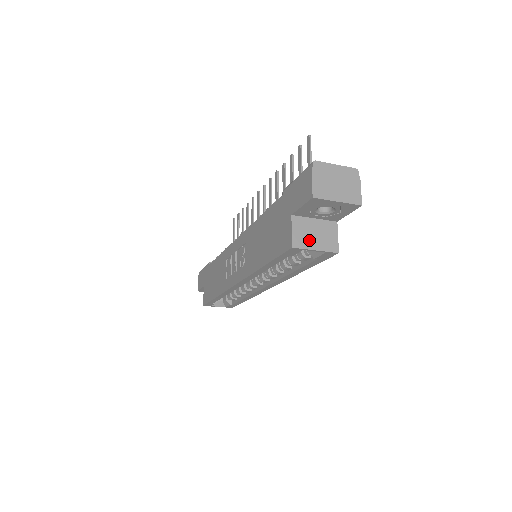
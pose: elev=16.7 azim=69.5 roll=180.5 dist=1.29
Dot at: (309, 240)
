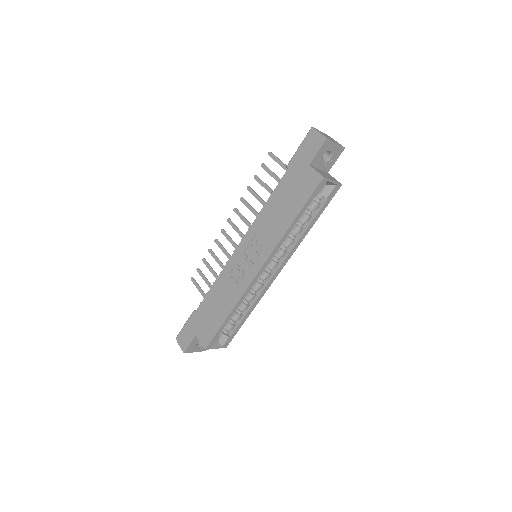
Dot at: (326, 176)
